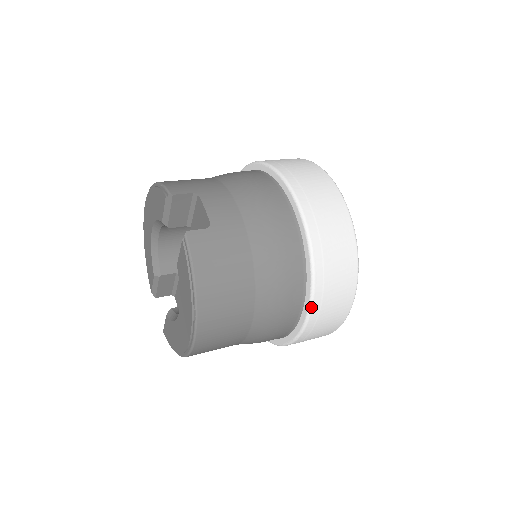
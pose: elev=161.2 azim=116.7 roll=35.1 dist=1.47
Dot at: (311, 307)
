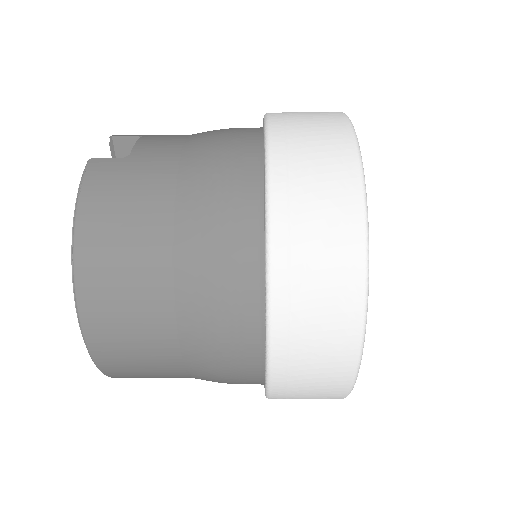
Dot at: (269, 290)
